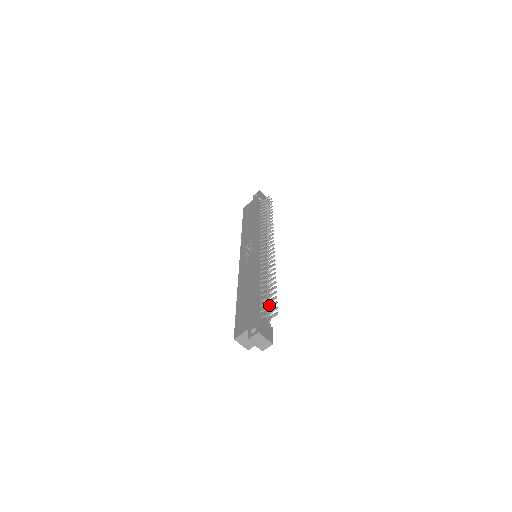
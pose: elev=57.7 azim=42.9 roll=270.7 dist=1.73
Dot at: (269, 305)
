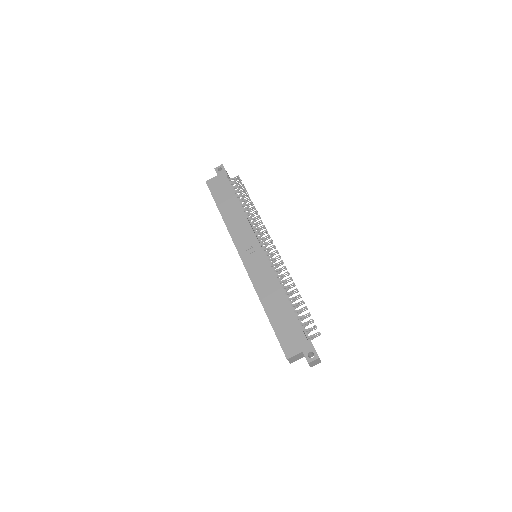
Dot at: occluded
